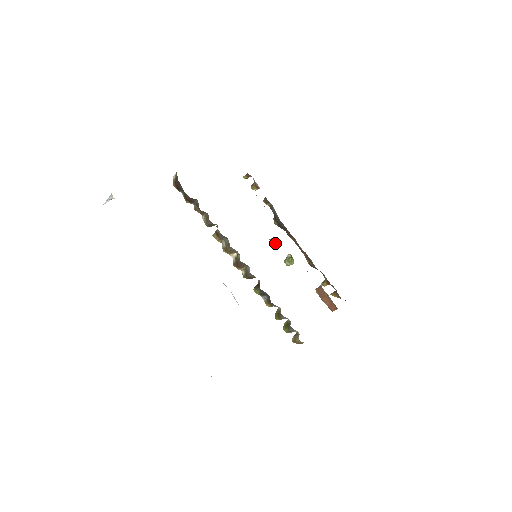
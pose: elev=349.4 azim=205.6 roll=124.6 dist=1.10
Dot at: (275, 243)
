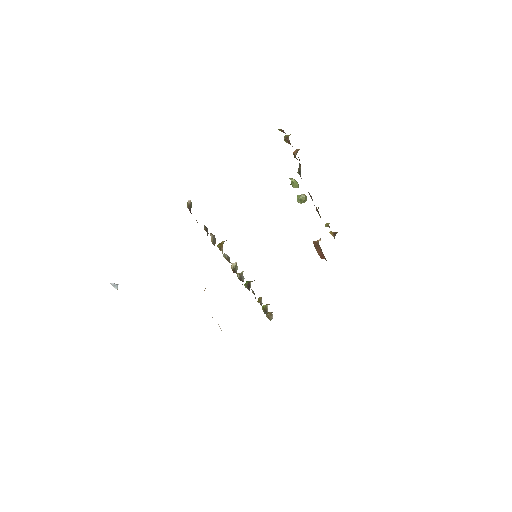
Dot at: (293, 186)
